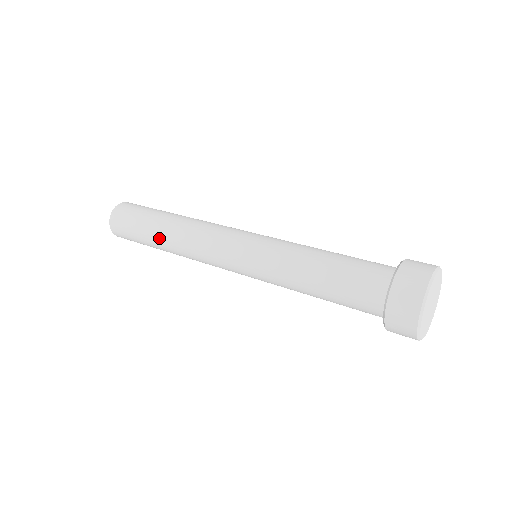
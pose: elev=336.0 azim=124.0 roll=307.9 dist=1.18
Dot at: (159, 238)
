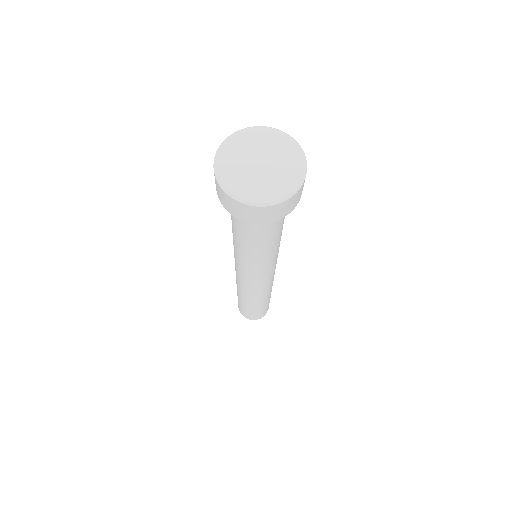
Dot at: occluded
